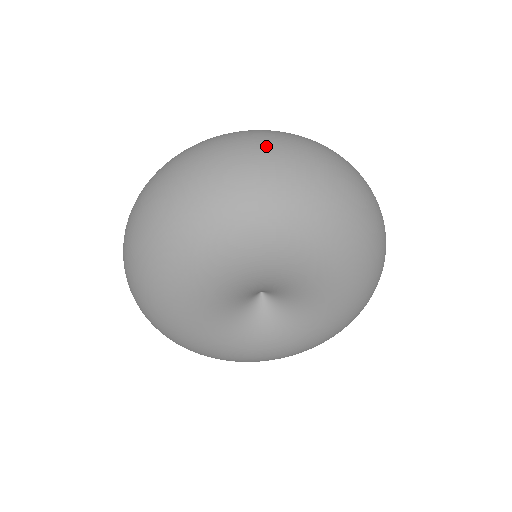
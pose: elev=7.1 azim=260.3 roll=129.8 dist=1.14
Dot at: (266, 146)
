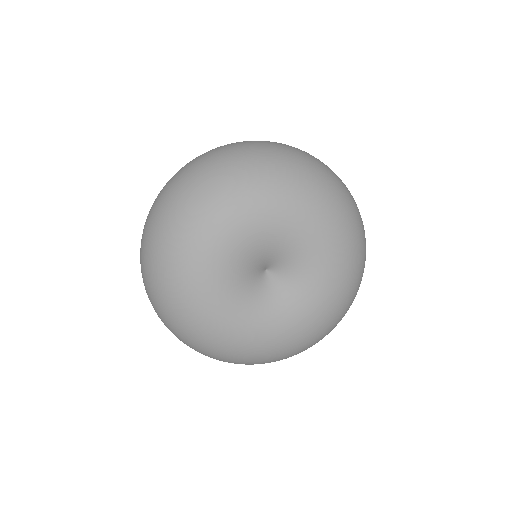
Dot at: (299, 149)
